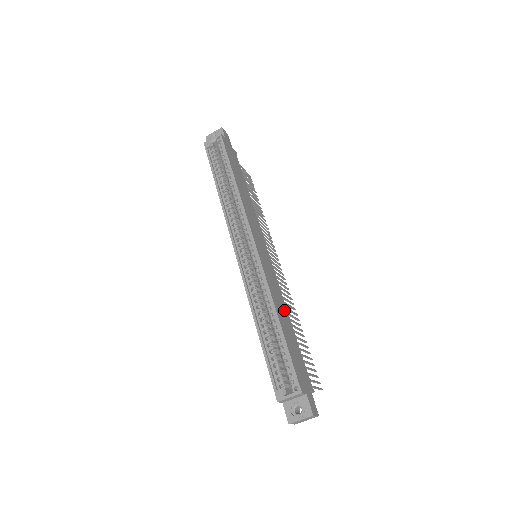
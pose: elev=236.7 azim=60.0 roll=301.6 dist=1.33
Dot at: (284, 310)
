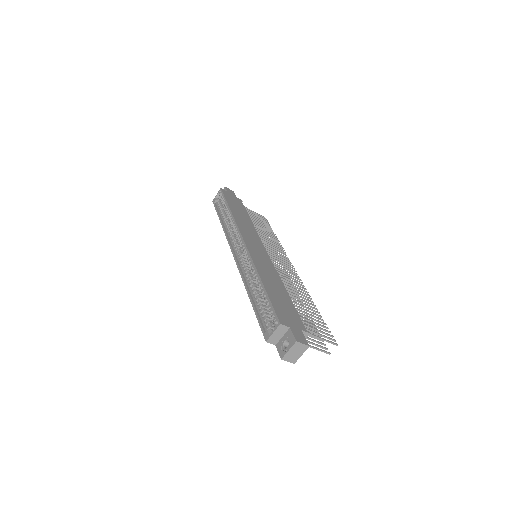
Dot at: (276, 281)
